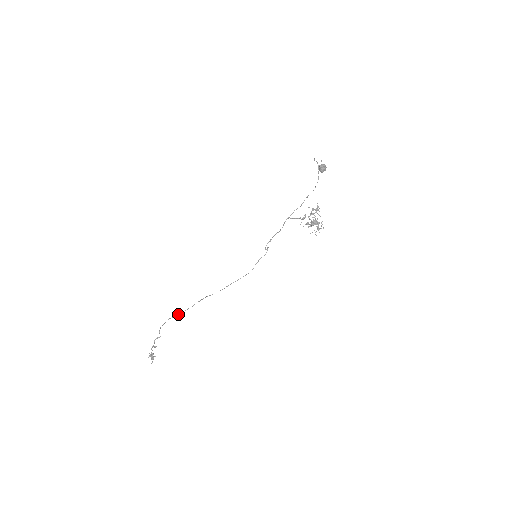
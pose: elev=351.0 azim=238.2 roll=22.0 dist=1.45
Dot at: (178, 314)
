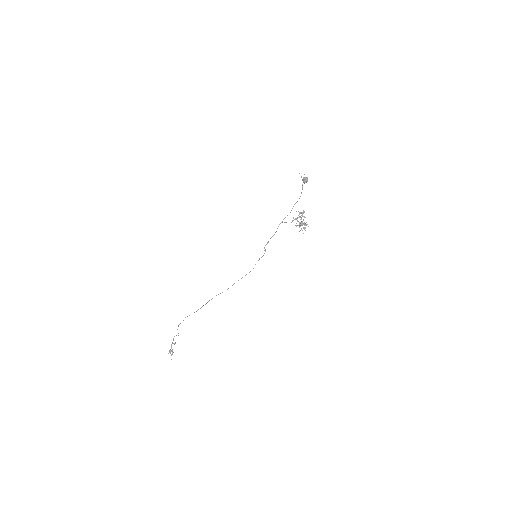
Dot at: occluded
